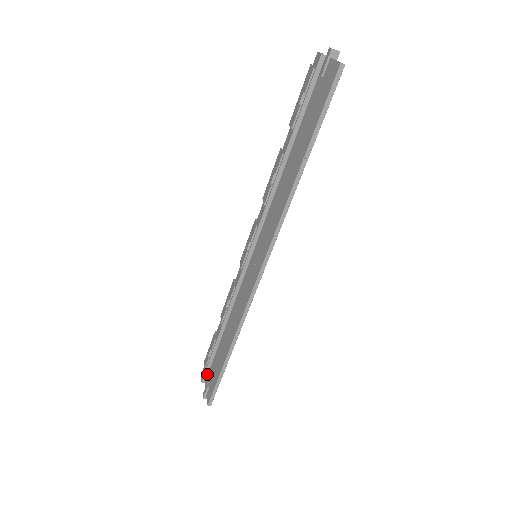
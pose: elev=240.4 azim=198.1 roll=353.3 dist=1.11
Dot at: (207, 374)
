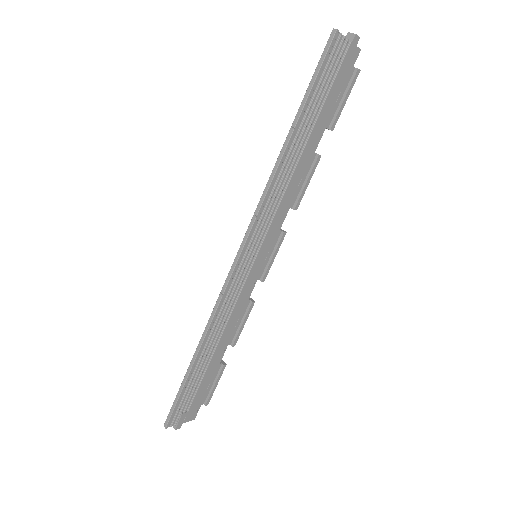
Dot at: occluded
